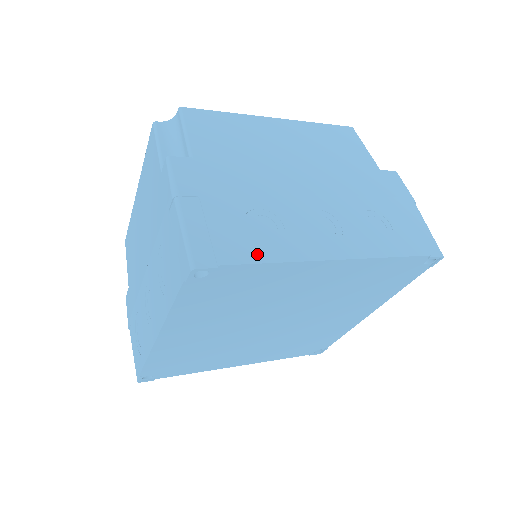
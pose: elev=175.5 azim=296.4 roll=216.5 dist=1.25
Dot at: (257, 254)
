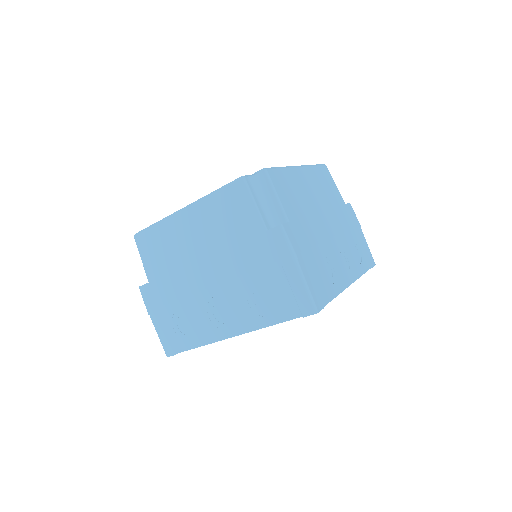
Dot at: (332, 292)
